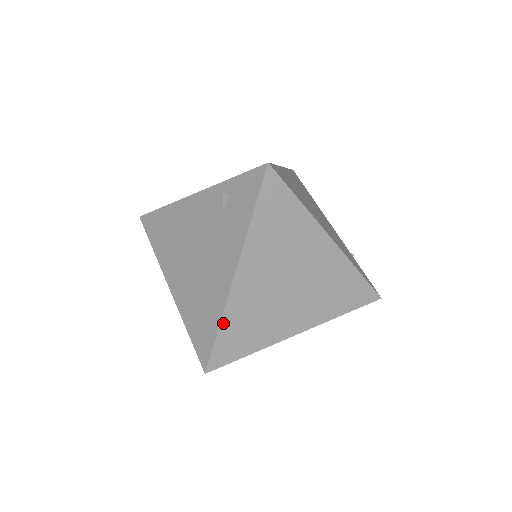
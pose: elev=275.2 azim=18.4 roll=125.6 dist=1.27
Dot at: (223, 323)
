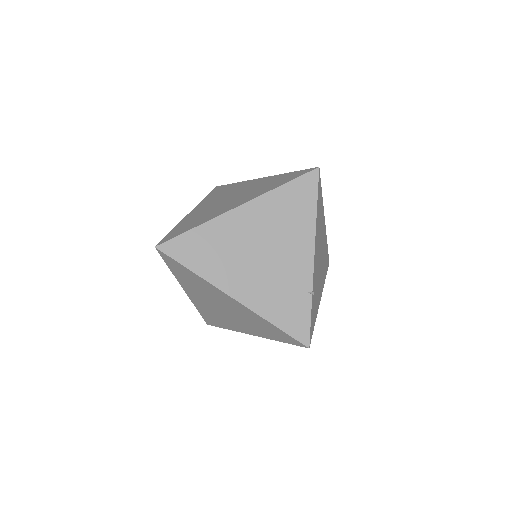
Dot at: (198, 309)
